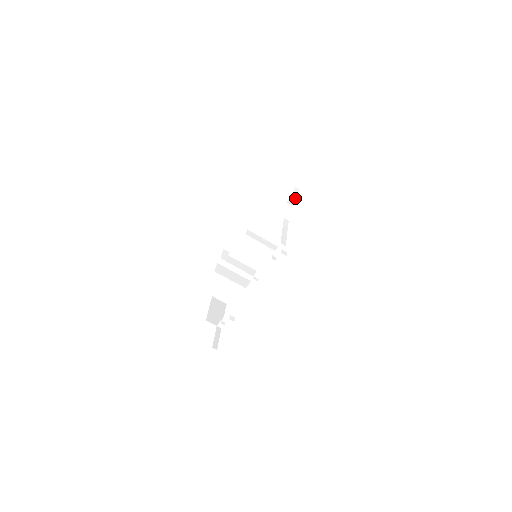
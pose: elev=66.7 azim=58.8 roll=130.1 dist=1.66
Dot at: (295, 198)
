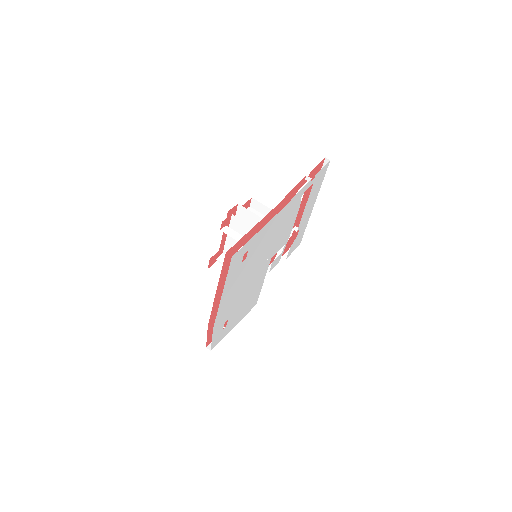
Dot at: occluded
